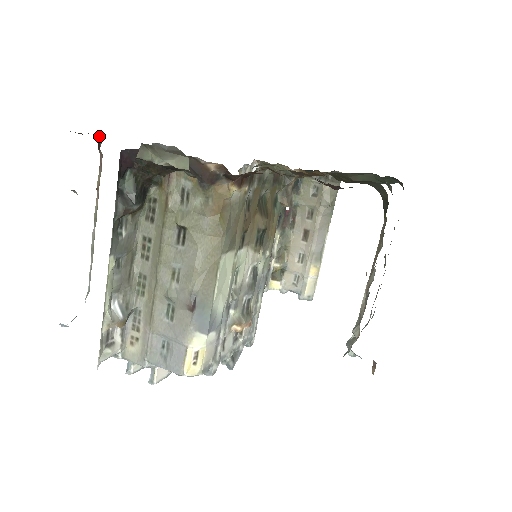
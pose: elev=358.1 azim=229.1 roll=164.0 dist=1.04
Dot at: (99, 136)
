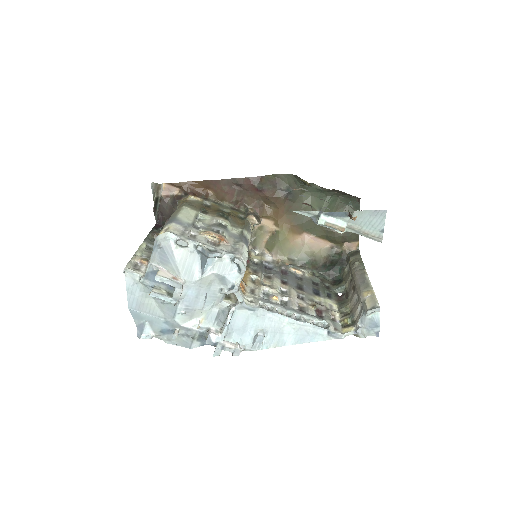
Dot at: occluded
